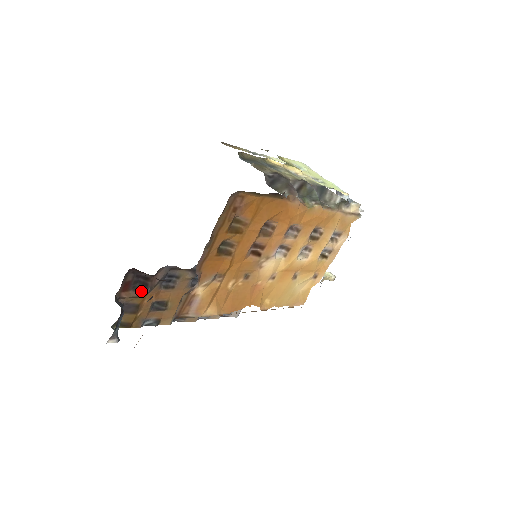
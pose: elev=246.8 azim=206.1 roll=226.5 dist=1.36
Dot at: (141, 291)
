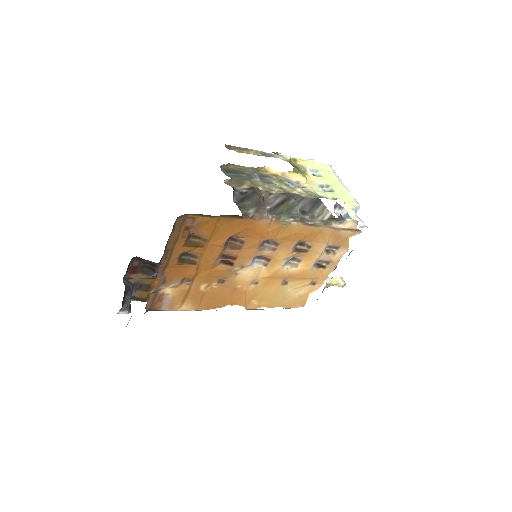
Dot at: (149, 274)
